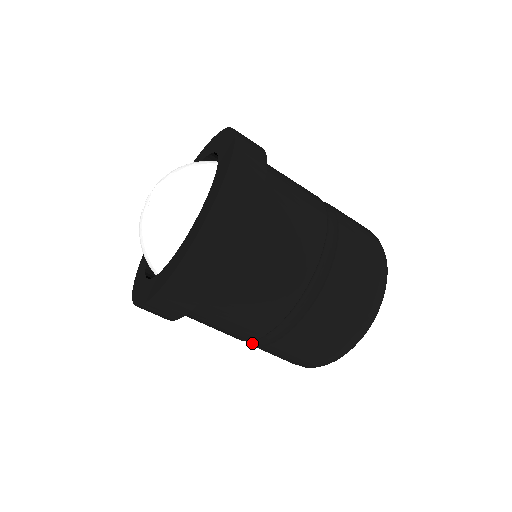
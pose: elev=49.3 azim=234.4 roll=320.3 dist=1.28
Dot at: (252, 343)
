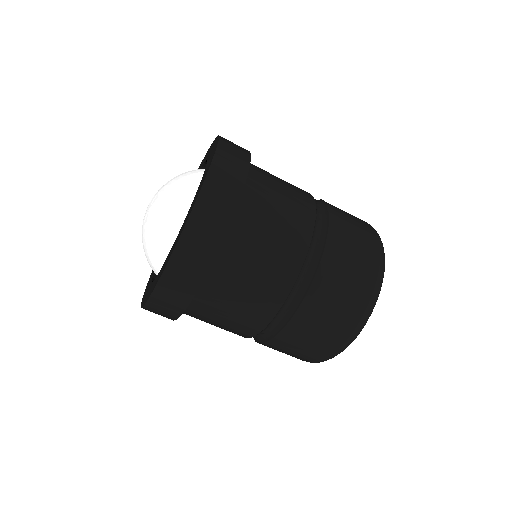
Dot at: occluded
